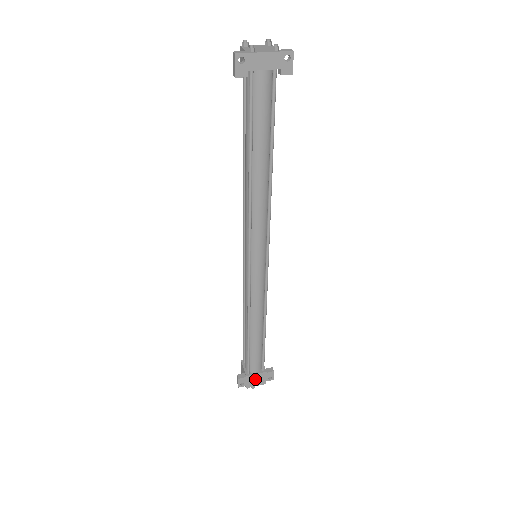
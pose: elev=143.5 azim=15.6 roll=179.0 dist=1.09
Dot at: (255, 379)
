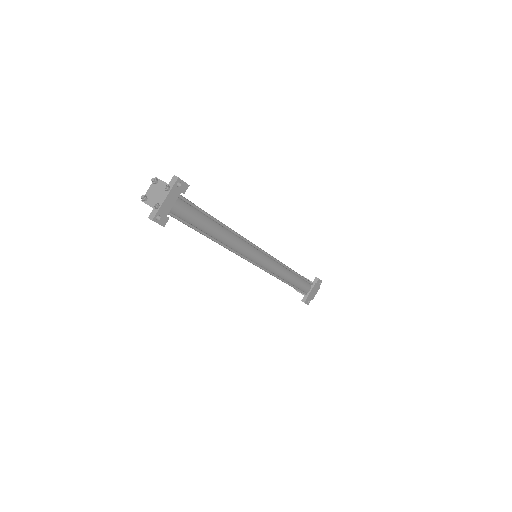
Dot at: (313, 292)
